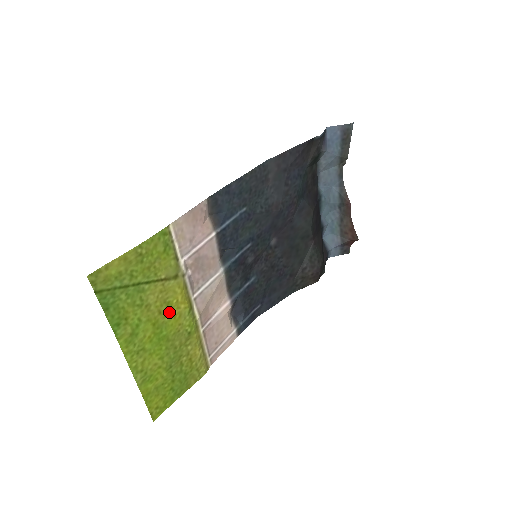
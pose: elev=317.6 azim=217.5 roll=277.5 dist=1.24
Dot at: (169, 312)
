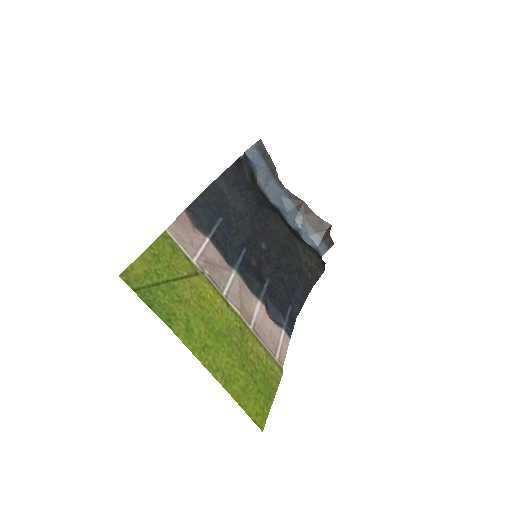
Dot at: (209, 307)
